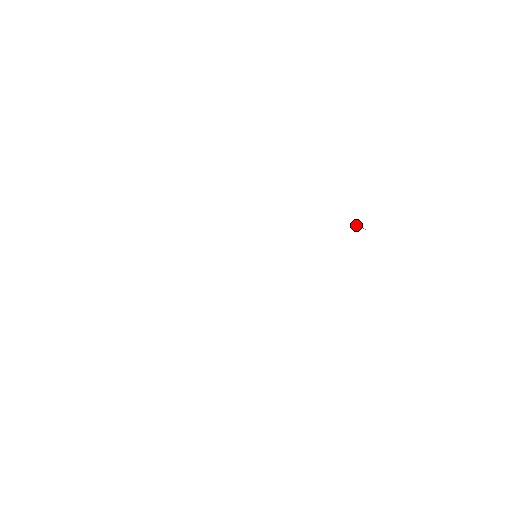
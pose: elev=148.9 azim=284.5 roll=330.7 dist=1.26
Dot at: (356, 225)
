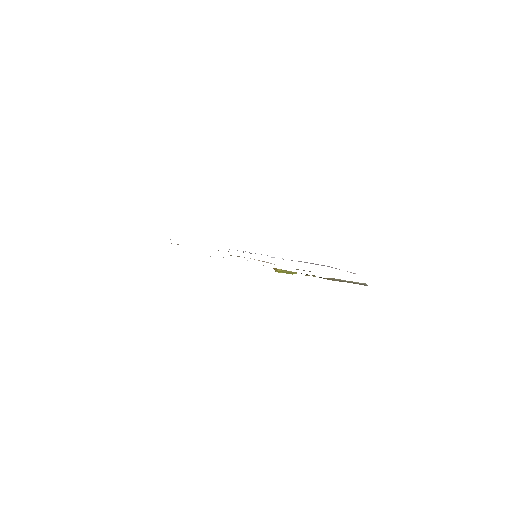
Dot at: occluded
